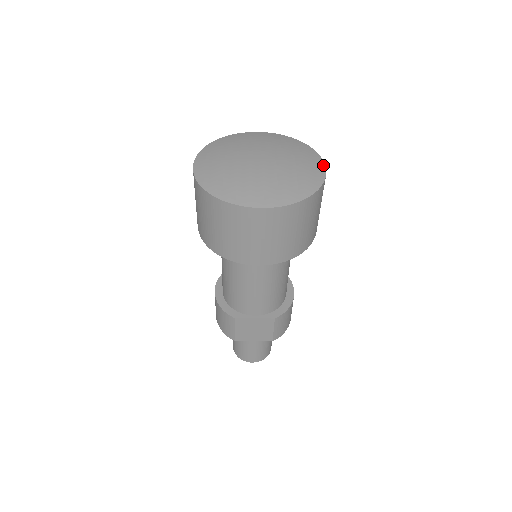
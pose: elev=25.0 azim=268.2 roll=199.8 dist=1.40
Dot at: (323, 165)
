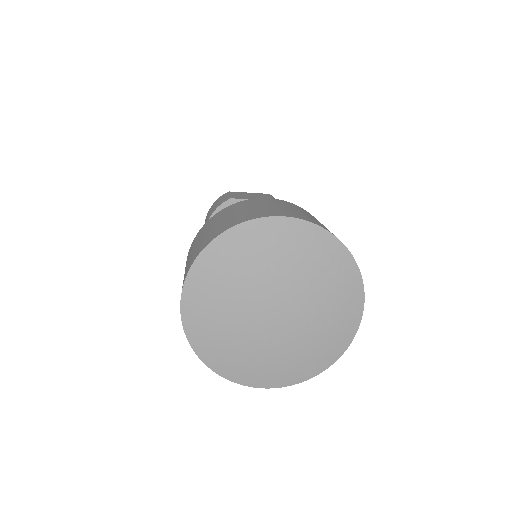
Dot at: (361, 307)
